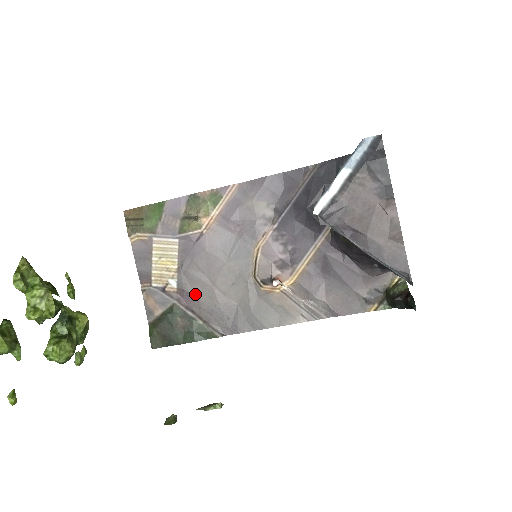
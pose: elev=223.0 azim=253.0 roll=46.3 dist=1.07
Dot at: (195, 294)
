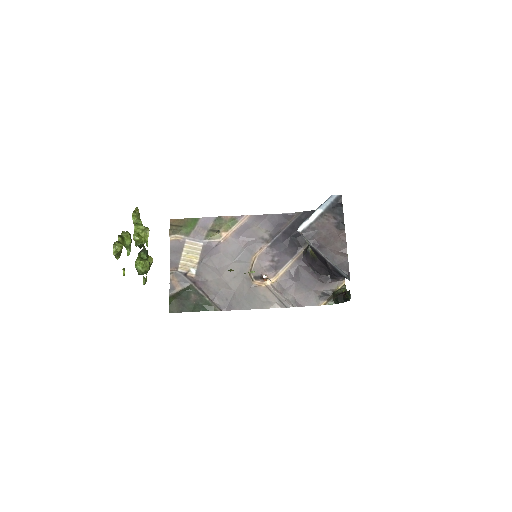
Dot at: (207, 280)
